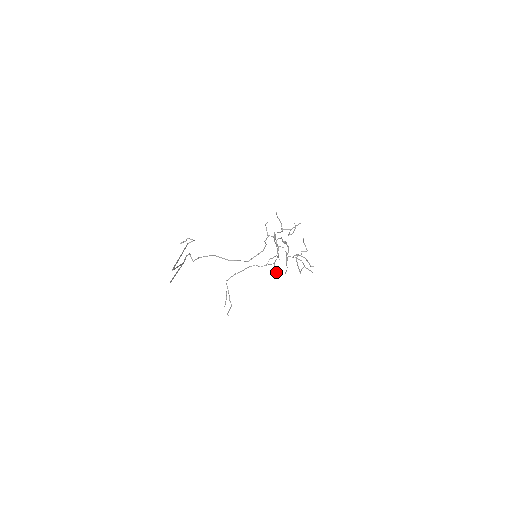
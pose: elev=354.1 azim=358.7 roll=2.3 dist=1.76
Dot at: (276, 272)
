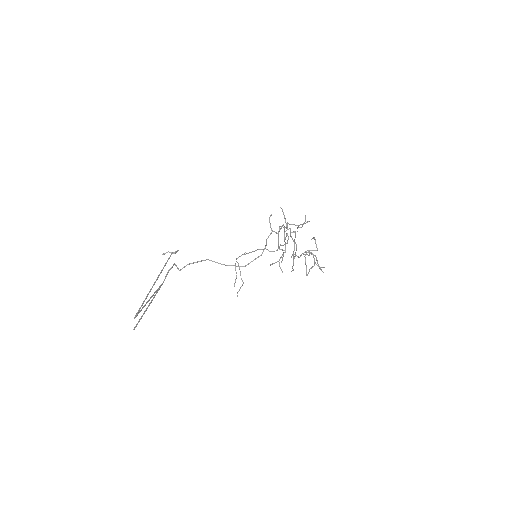
Dot at: (281, 270)
